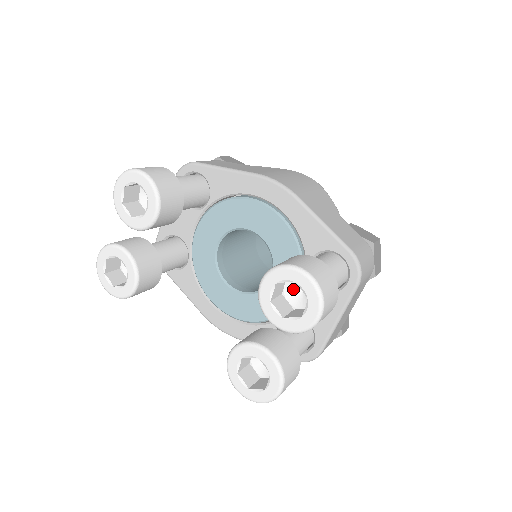
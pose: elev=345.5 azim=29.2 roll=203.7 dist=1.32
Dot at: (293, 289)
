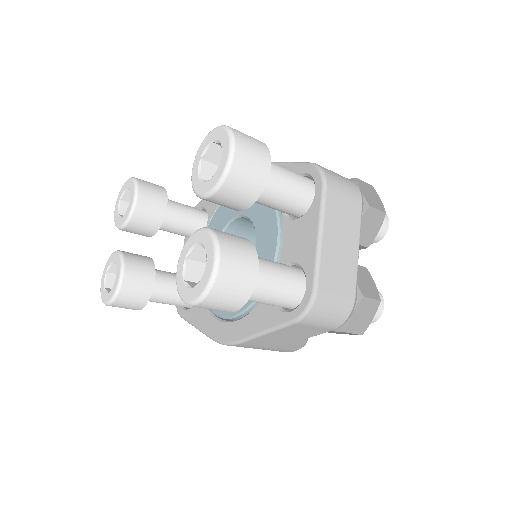
Dot at: occluded
